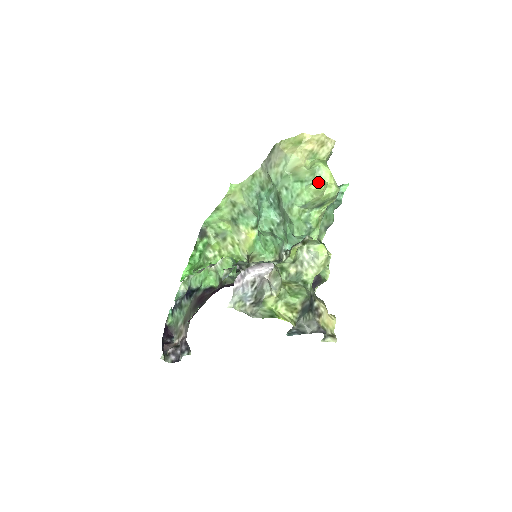
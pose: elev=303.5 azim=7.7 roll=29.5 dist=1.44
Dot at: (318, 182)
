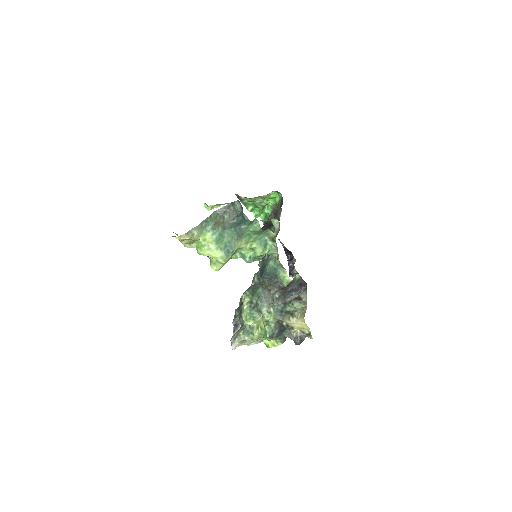
Dot at: occluded
